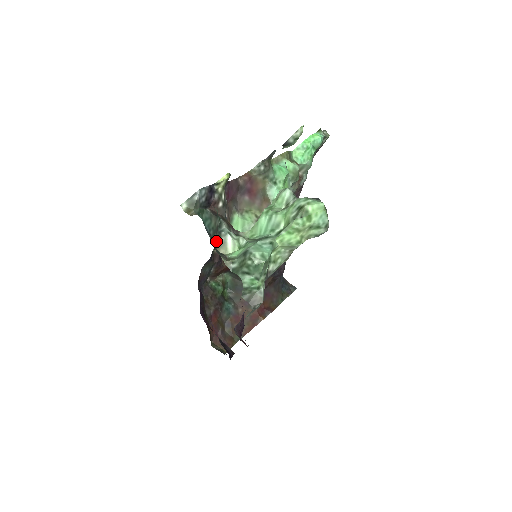
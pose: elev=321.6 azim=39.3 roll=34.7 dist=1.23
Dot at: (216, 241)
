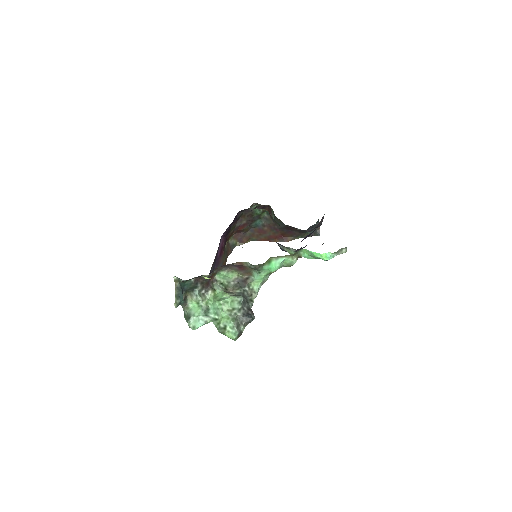
Dot at: (189, 292)
